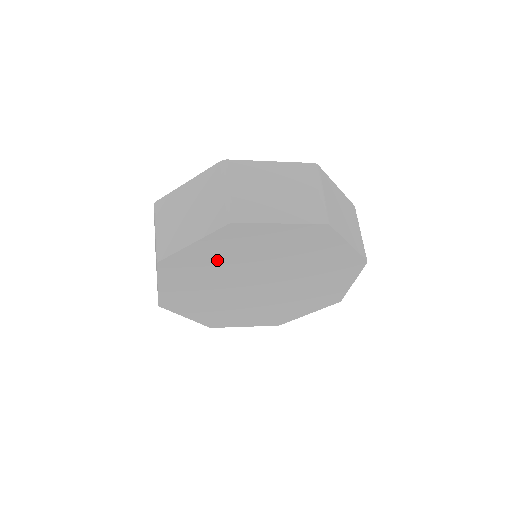
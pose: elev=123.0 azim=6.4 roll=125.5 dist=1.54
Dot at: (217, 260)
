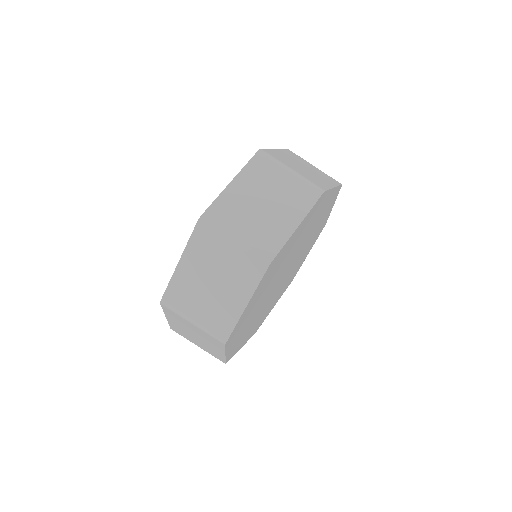
Dot at: (247, 326)
